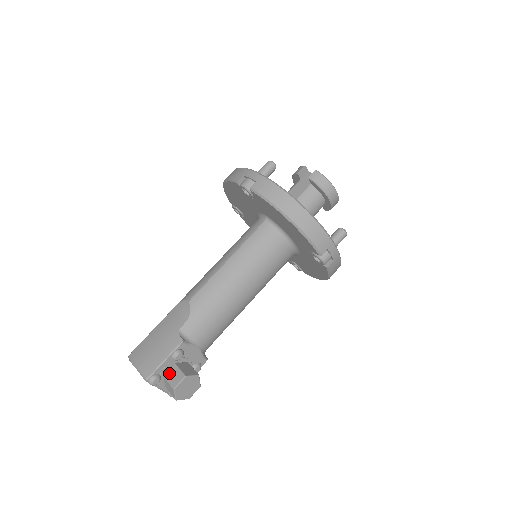
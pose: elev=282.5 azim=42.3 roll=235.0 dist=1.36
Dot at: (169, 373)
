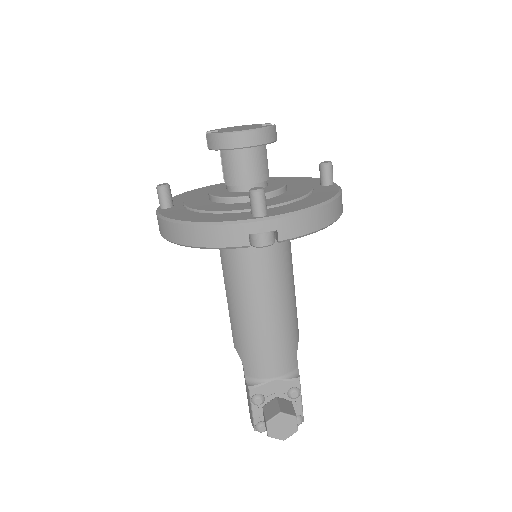
Dot at: (264, 418)
